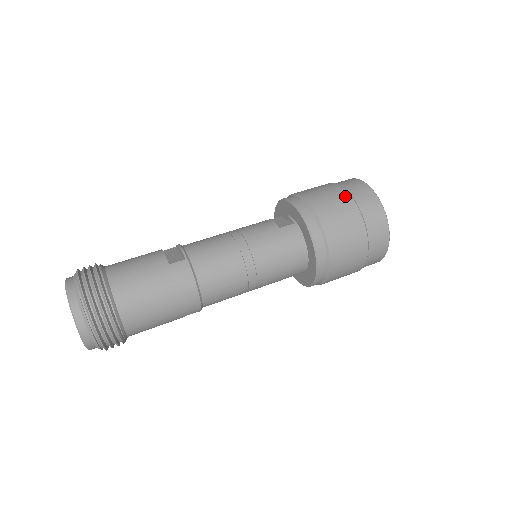
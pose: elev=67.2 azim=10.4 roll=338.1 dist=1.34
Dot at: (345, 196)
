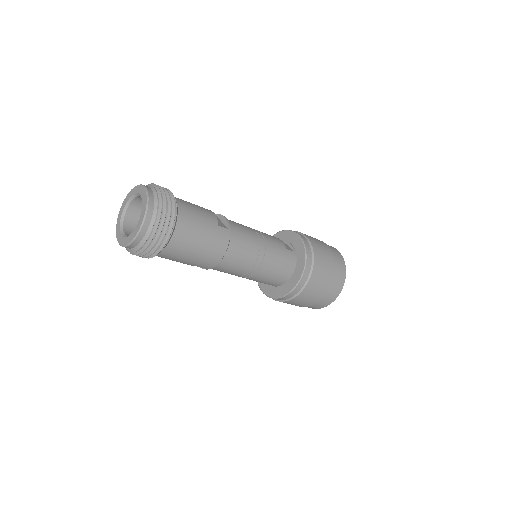
Dot at: (331, 256)
